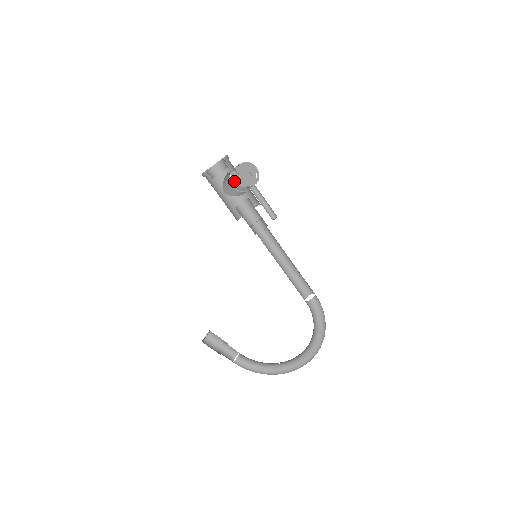
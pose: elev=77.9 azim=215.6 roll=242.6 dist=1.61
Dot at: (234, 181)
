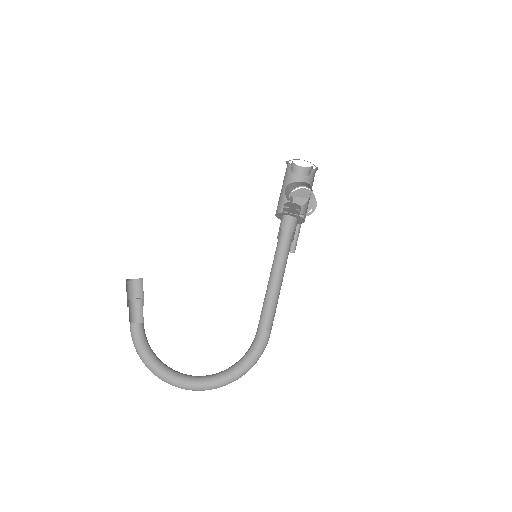
Dot at: (294, 195)
